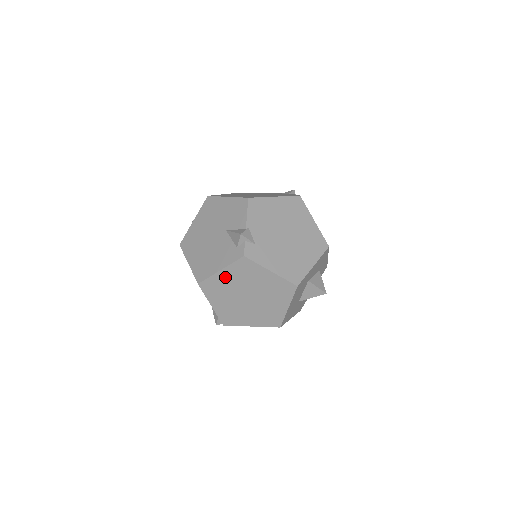
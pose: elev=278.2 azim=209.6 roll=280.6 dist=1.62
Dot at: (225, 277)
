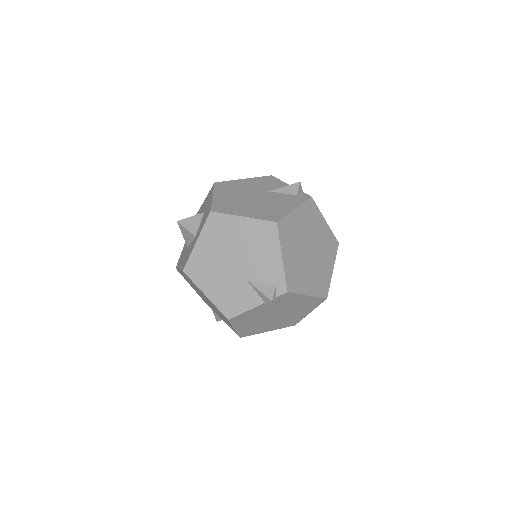
Dot at: (297, 219)
